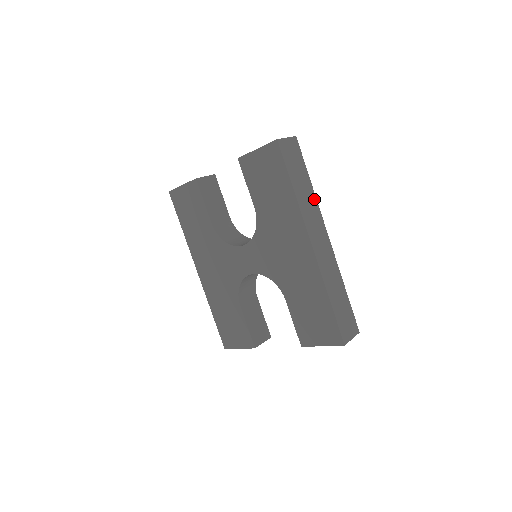
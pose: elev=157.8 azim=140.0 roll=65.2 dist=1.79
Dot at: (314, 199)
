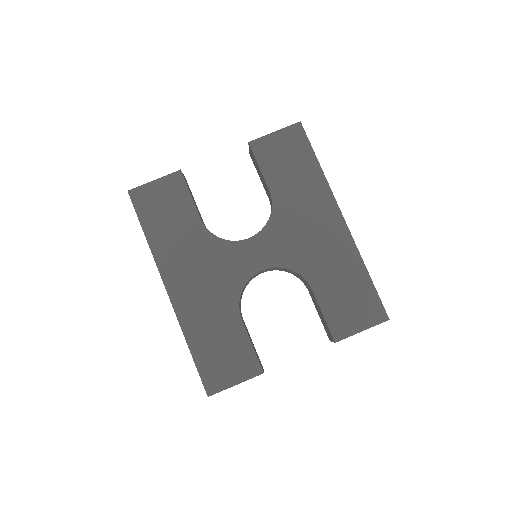
Dot at: occluded
